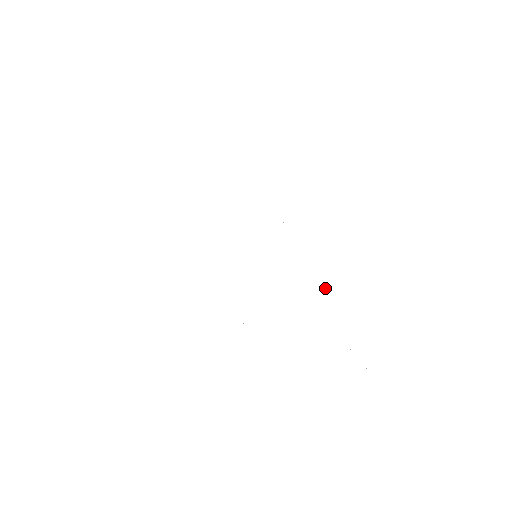
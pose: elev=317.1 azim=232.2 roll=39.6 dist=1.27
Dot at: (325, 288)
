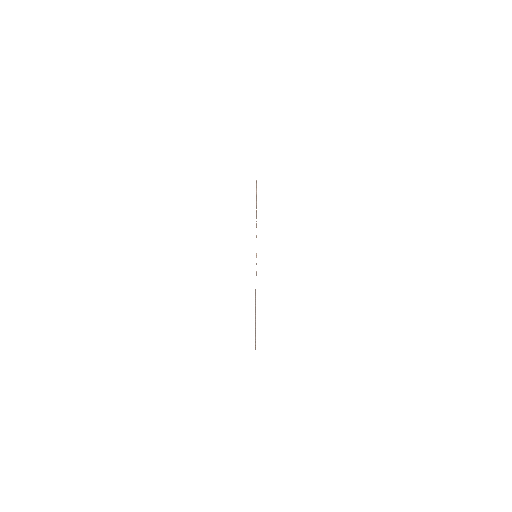
Dot at: occluded
